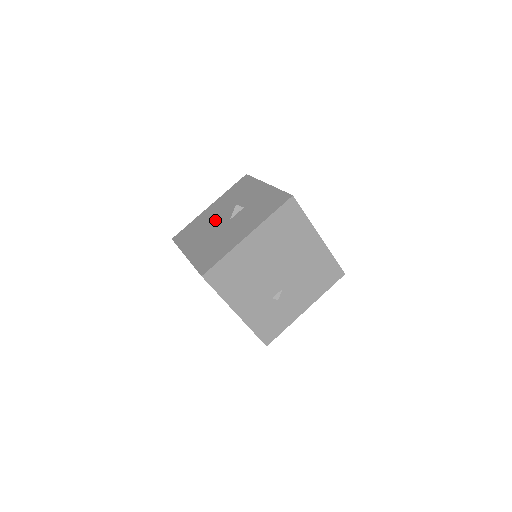
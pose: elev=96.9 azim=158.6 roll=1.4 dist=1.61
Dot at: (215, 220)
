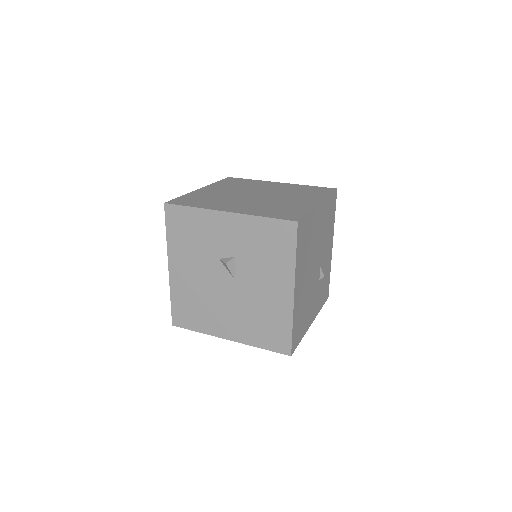
Dot at: (210, 286)
